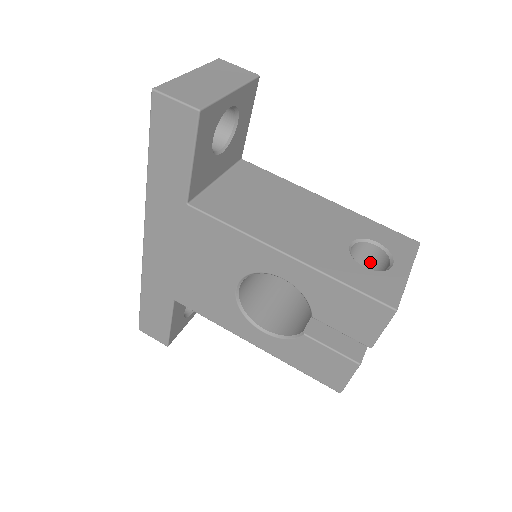
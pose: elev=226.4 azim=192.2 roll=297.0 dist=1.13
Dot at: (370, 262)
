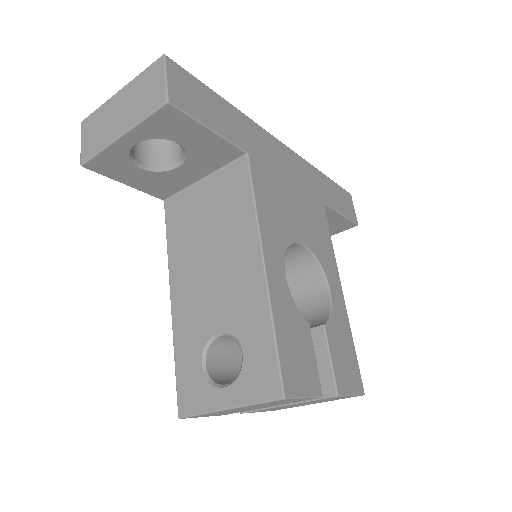
Dot at: occluded
